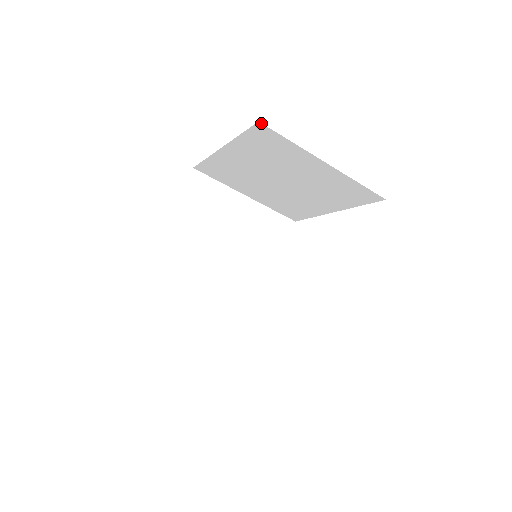
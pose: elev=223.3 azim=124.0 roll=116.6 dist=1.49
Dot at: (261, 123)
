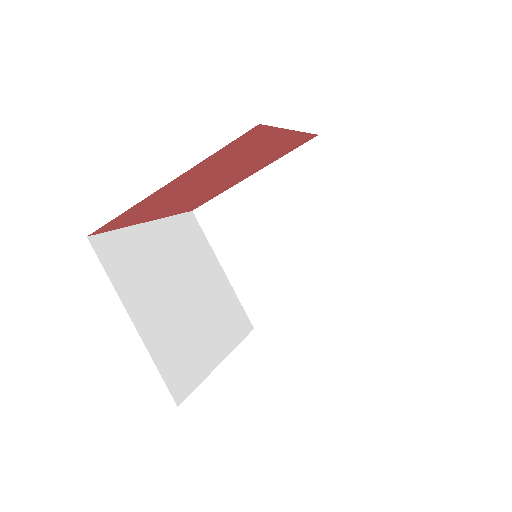
Dot at: (320, 138)
